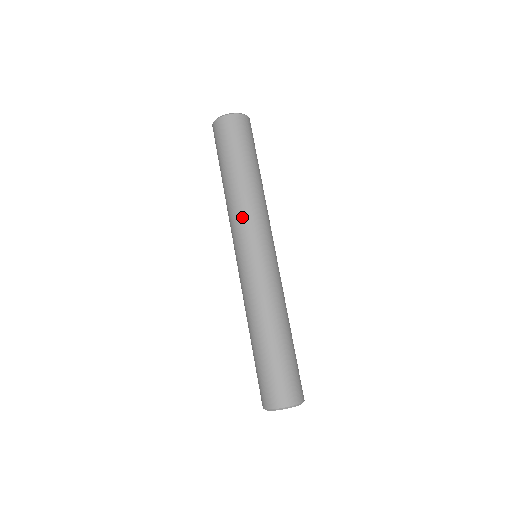
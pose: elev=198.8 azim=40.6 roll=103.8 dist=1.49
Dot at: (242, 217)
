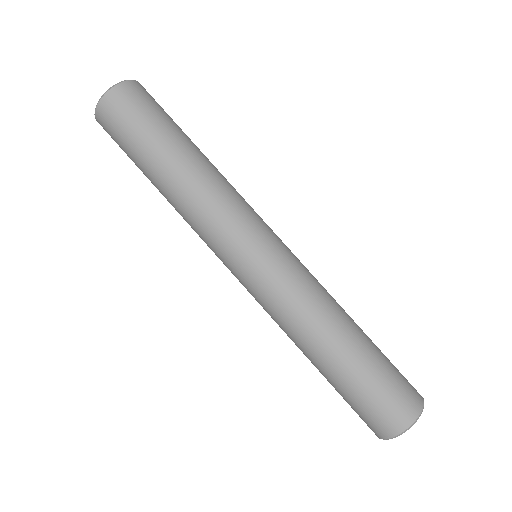
Dot at: (222, 208)
